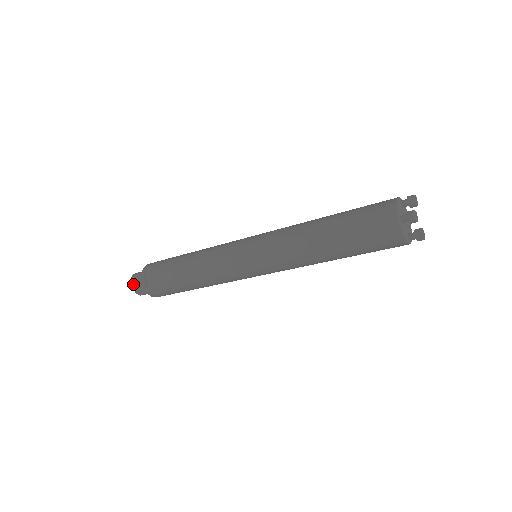
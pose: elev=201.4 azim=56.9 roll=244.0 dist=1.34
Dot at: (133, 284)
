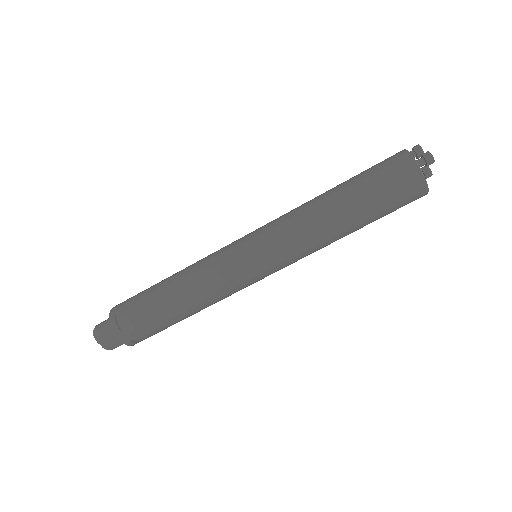
Dot at: occluded
